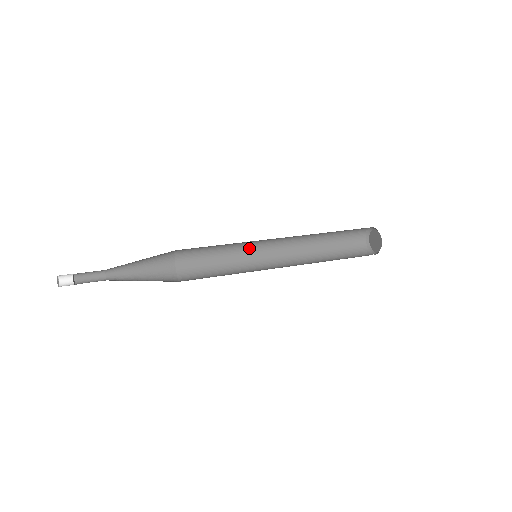
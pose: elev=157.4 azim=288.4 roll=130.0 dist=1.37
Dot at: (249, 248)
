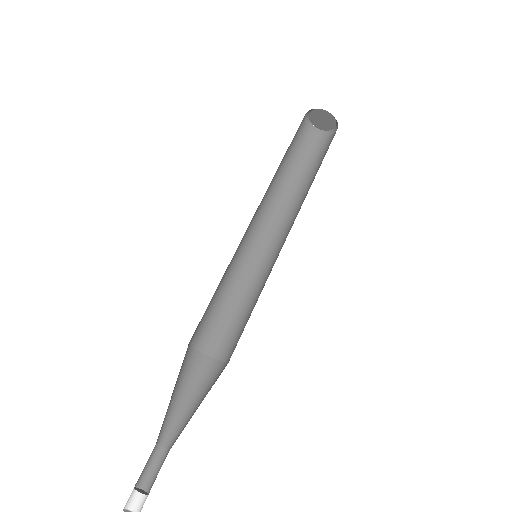
Dot at: occluded
